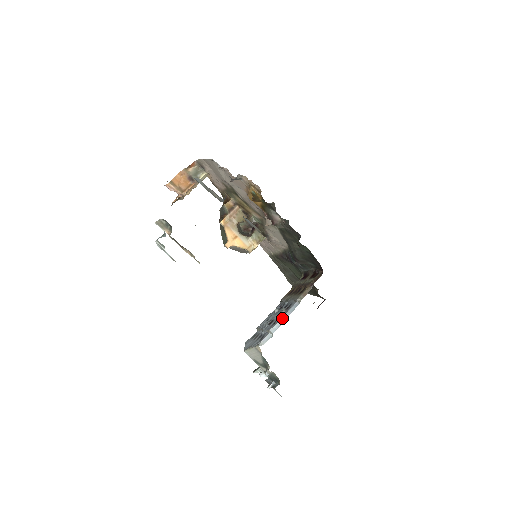
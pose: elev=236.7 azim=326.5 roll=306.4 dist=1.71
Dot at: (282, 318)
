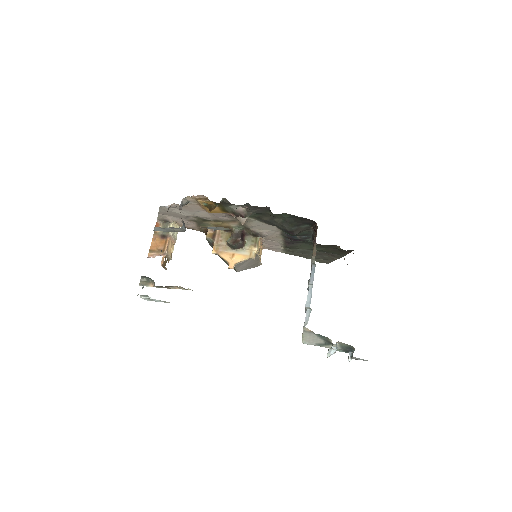
Dot at: (309, 288)
